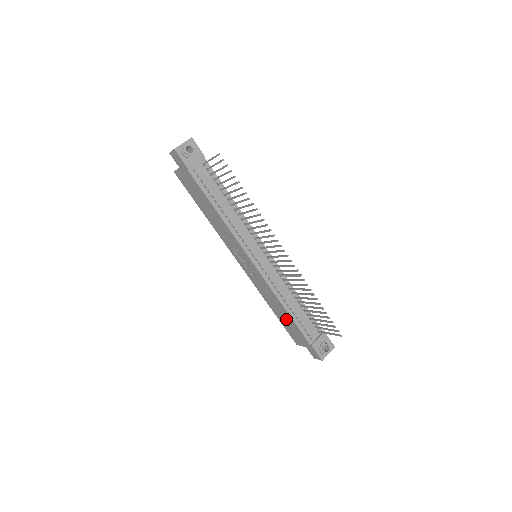
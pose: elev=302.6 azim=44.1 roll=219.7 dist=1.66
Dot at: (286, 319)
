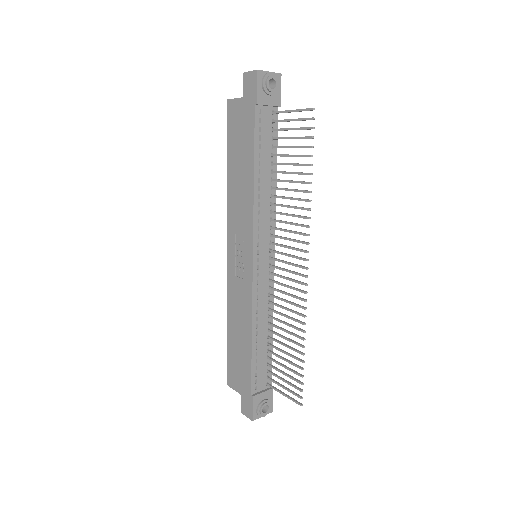
Dot at: (241, 349)
